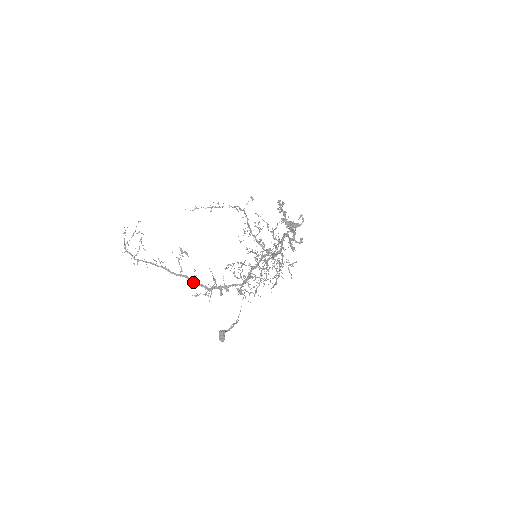
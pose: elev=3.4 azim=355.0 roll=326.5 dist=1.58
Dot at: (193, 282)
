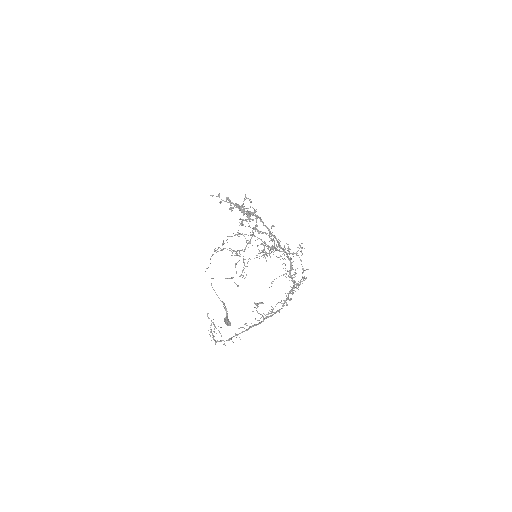
Dot at: occluded
